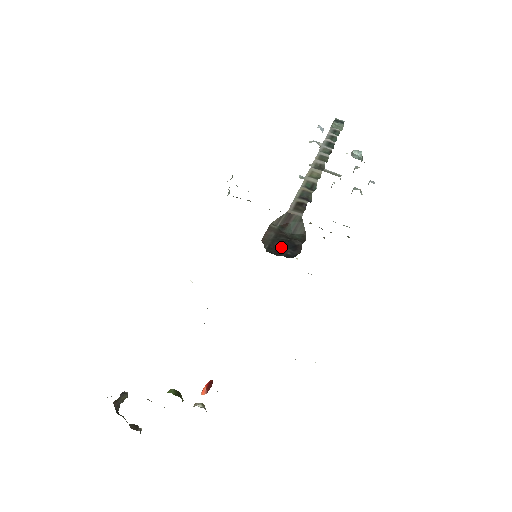
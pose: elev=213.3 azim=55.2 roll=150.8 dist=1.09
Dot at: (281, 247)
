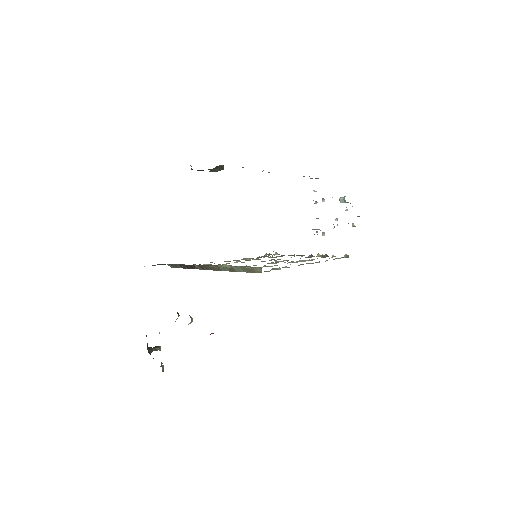
Dot at: occluded
